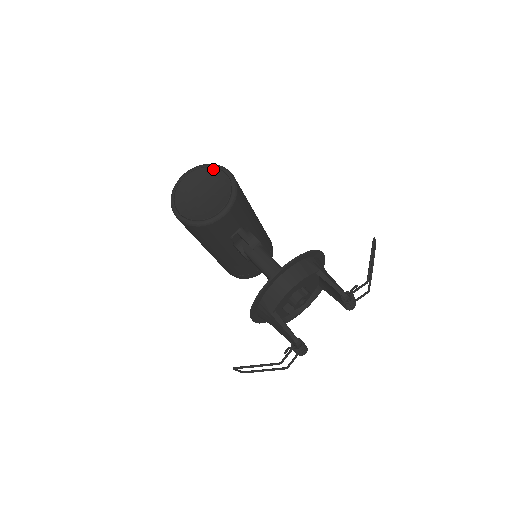
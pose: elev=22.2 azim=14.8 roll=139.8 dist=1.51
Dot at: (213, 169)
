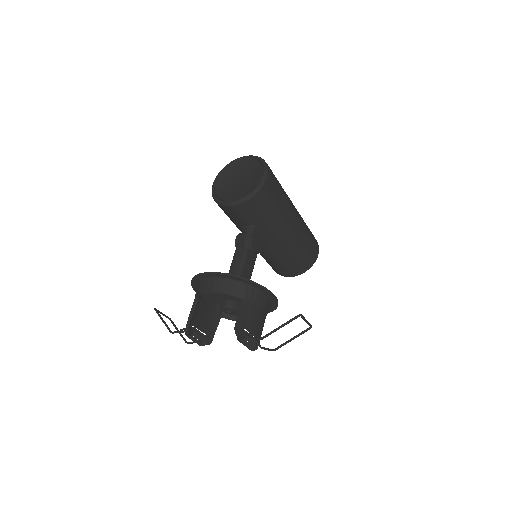
Dot at: (261, 166)
